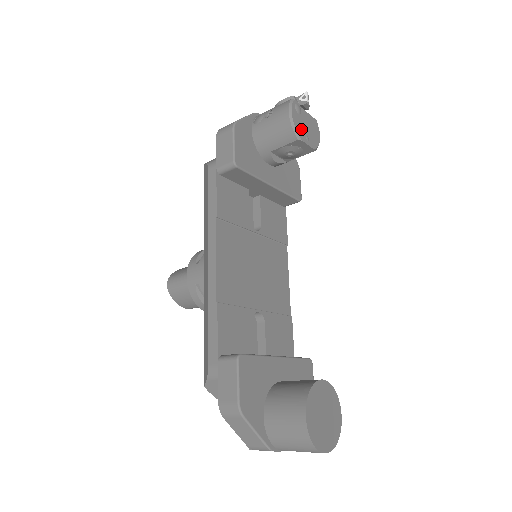
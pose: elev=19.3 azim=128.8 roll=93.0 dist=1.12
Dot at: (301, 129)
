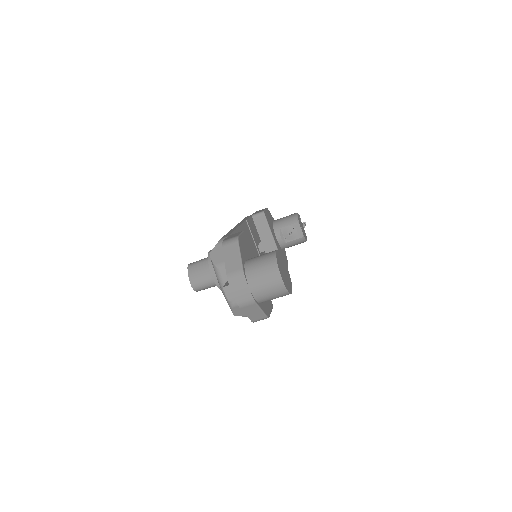
Dot at: (300, 223)
